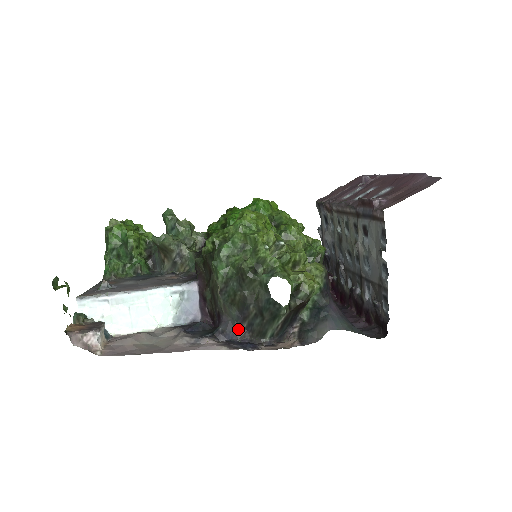
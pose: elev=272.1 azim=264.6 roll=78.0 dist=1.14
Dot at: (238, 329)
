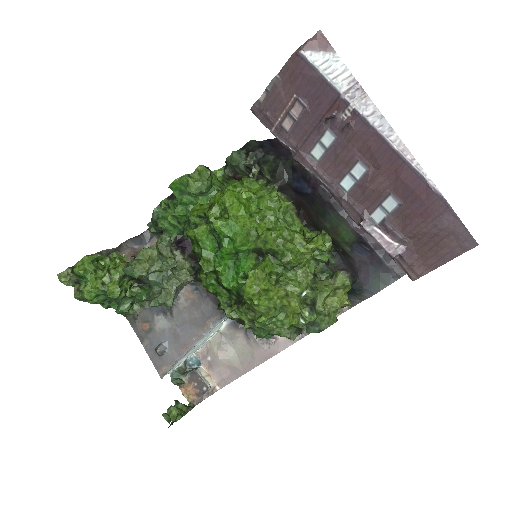
Dot at: occluded
